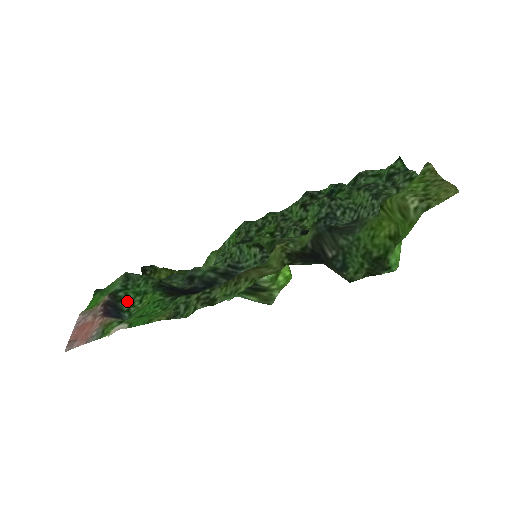
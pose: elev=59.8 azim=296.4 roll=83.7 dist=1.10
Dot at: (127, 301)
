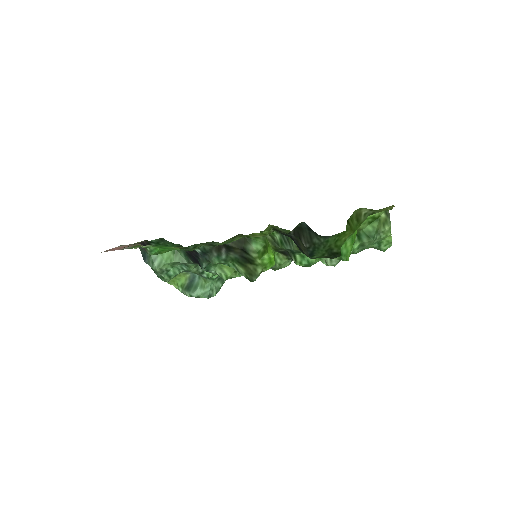
Dot at: occluded
